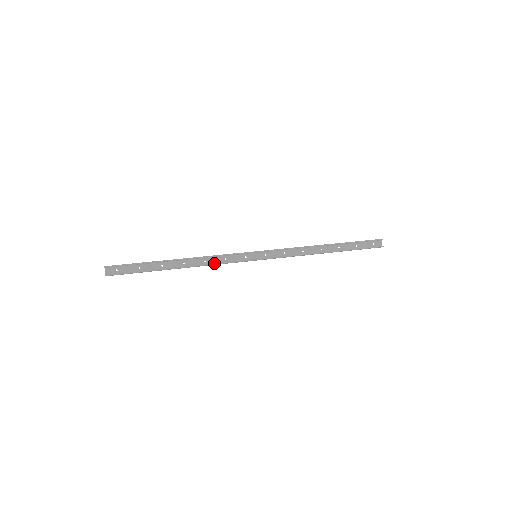
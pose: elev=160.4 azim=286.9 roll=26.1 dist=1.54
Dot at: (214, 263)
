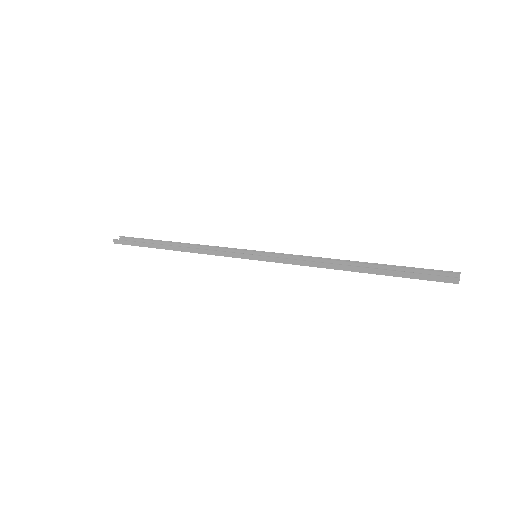
Dot at: (206, 249)
